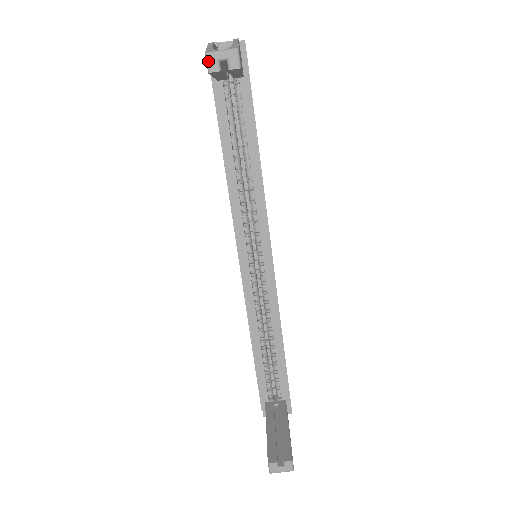
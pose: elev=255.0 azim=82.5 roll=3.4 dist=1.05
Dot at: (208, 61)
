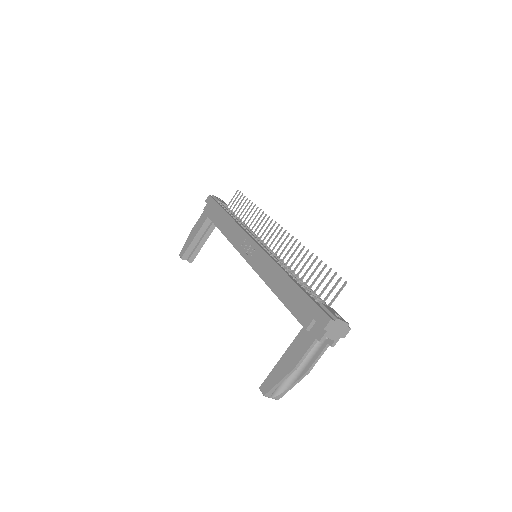
Dot at: (262, 393)
